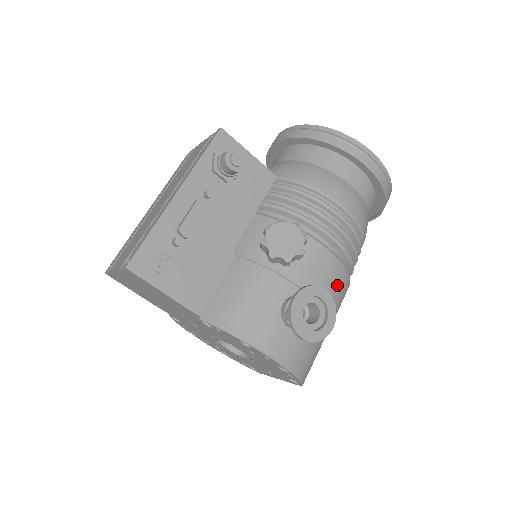
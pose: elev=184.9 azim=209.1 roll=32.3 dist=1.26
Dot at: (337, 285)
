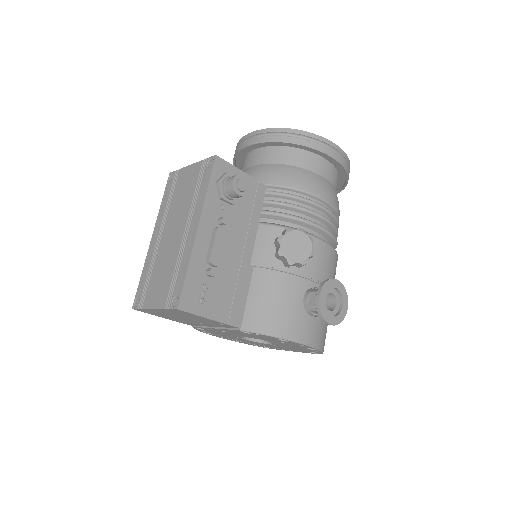
Dot at: (334, 268)
